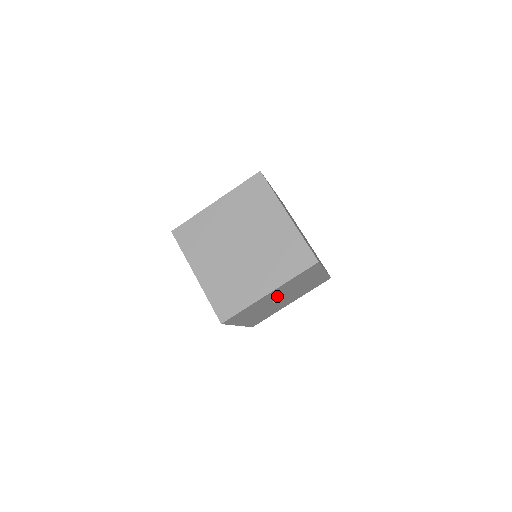
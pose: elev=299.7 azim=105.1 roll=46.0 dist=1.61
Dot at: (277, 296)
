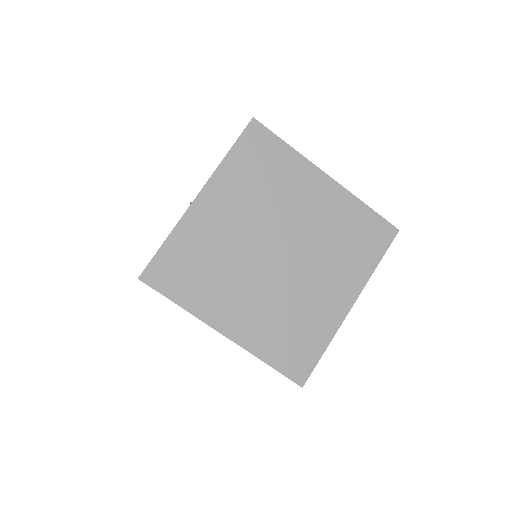
Dot at: occluded
